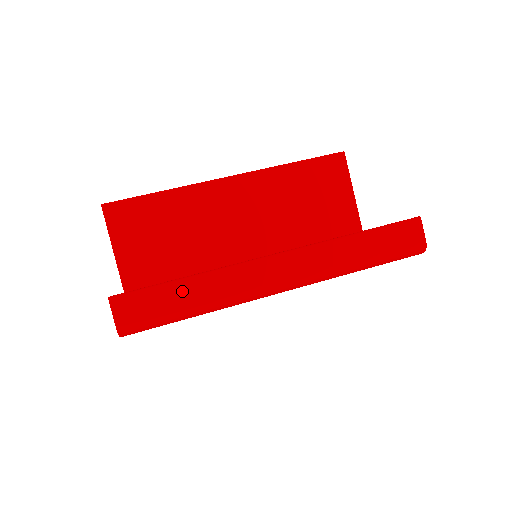
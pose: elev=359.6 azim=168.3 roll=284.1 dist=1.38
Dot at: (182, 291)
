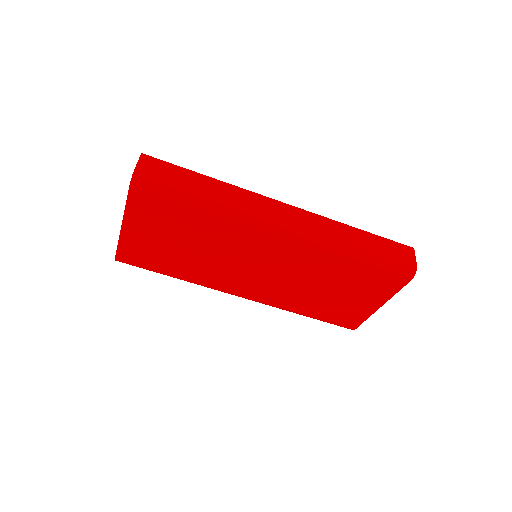
Dot at: (201, 181)
